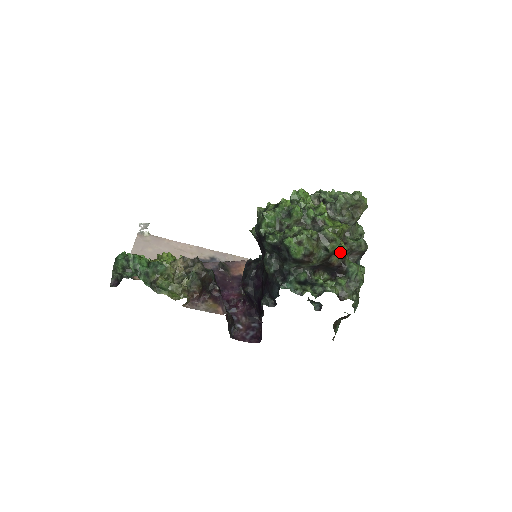
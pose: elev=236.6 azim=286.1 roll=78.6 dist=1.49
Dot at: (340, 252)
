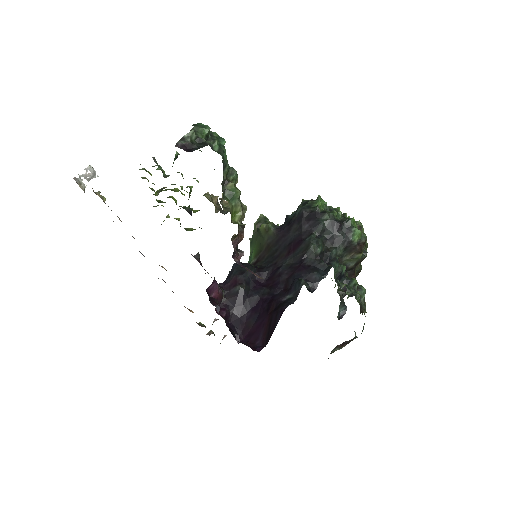
Dot at: (360, 267)
